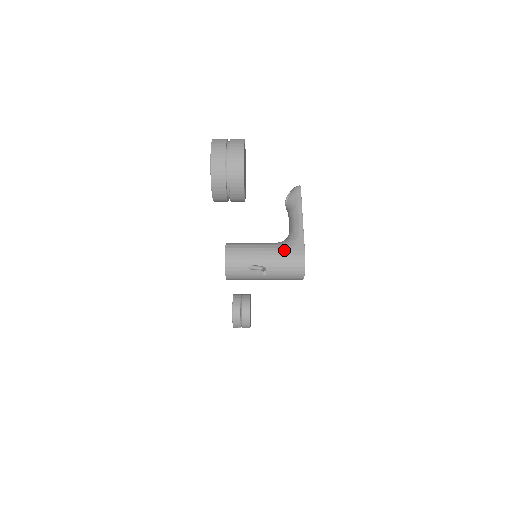
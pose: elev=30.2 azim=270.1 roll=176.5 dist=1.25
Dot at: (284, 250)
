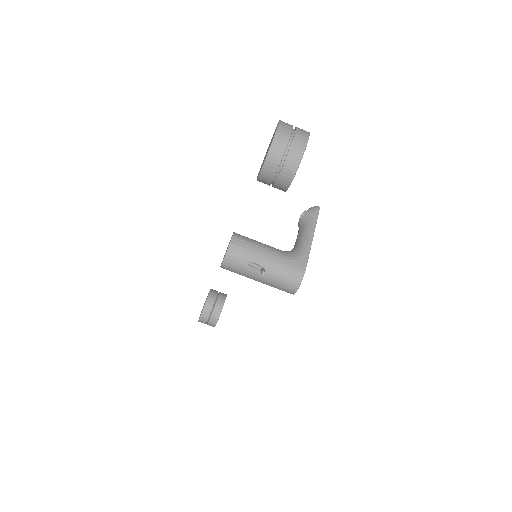
Dot at: (287, 259)
